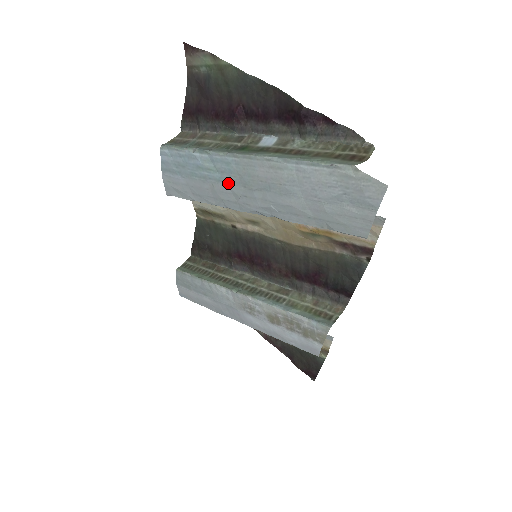
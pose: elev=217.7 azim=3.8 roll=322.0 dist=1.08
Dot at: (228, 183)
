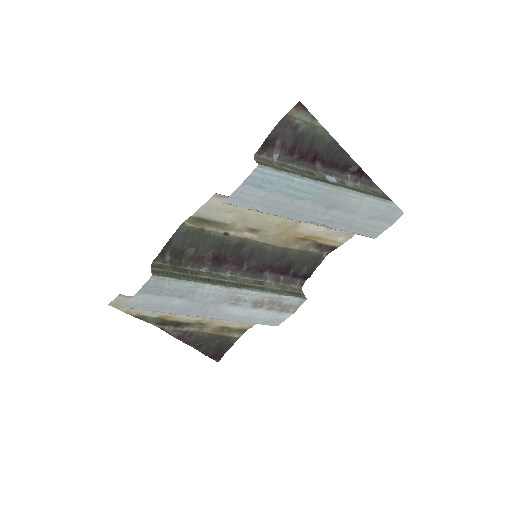
Dot at: (309, 201)
